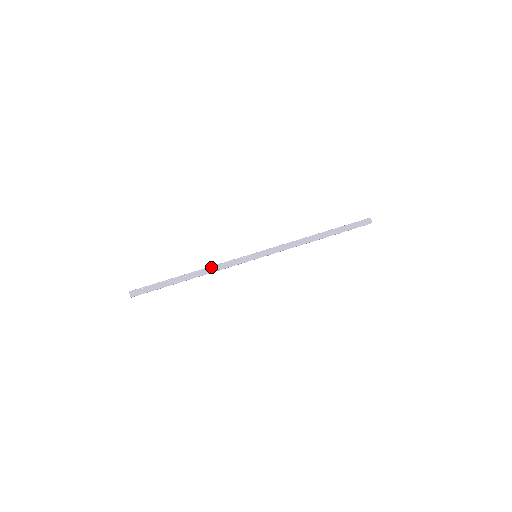
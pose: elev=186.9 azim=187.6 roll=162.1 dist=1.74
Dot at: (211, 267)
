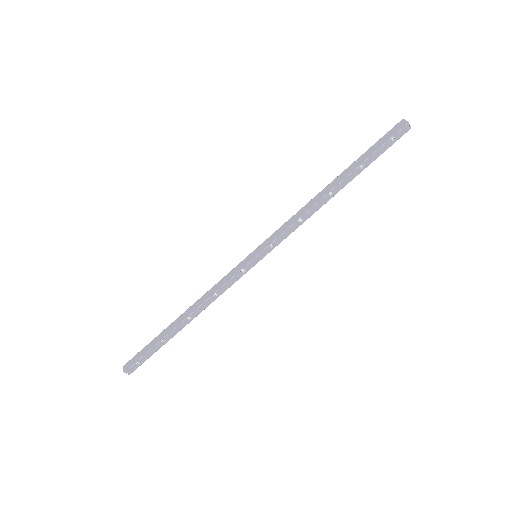
Dot at: (203, 296)
